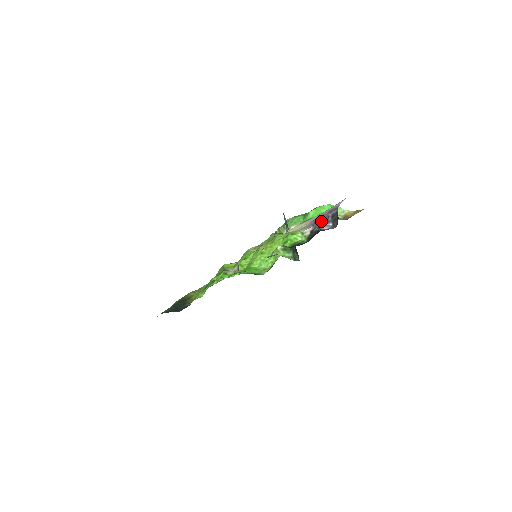
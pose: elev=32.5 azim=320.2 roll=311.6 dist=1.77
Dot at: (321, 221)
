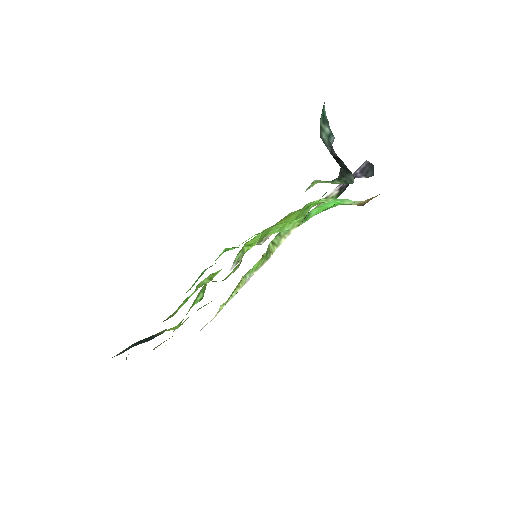
Dot at: occluded
